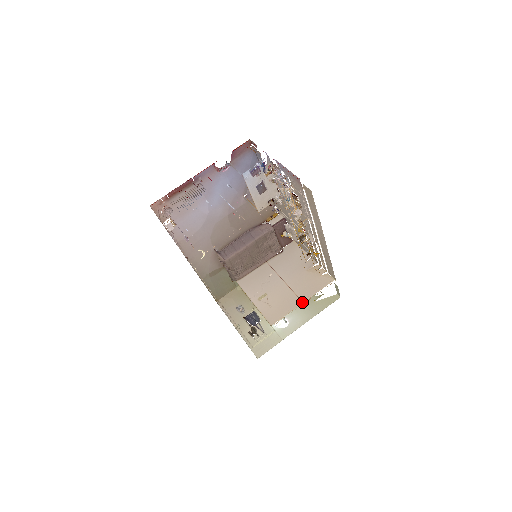
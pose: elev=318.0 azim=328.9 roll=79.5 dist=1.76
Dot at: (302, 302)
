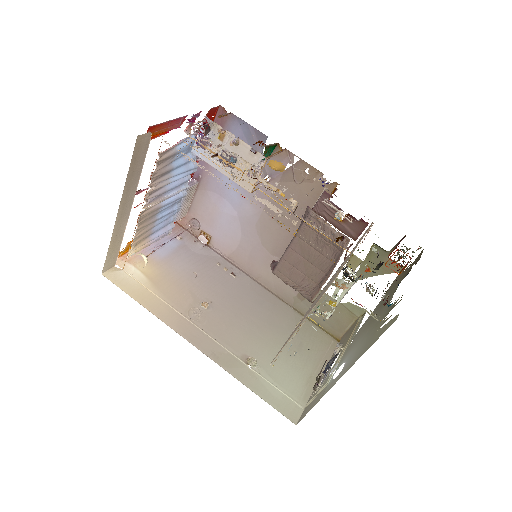
Dot at: occluded
